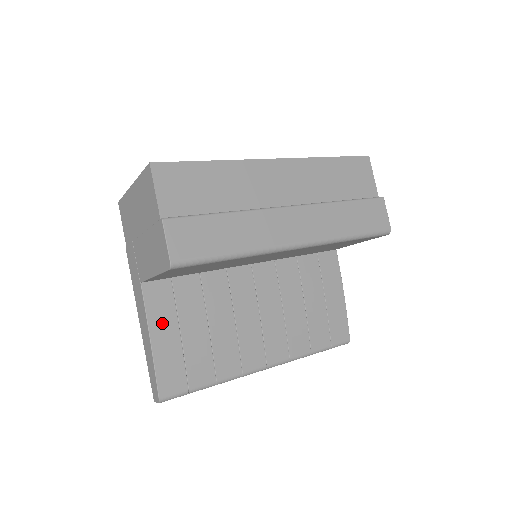
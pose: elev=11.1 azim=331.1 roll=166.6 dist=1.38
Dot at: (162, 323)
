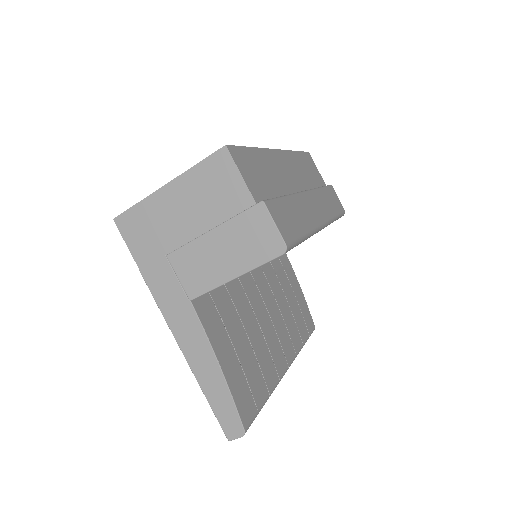
Dot at: (220, 342)
